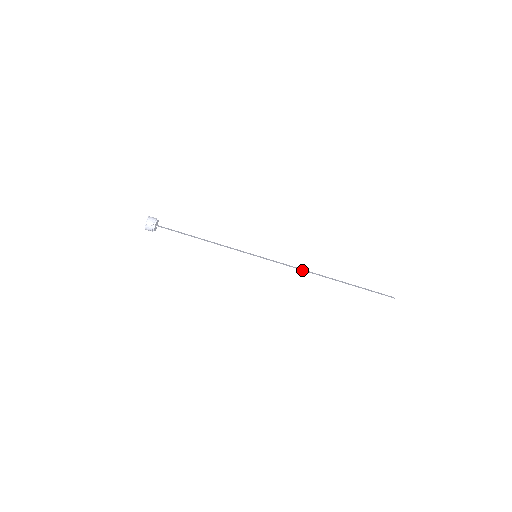
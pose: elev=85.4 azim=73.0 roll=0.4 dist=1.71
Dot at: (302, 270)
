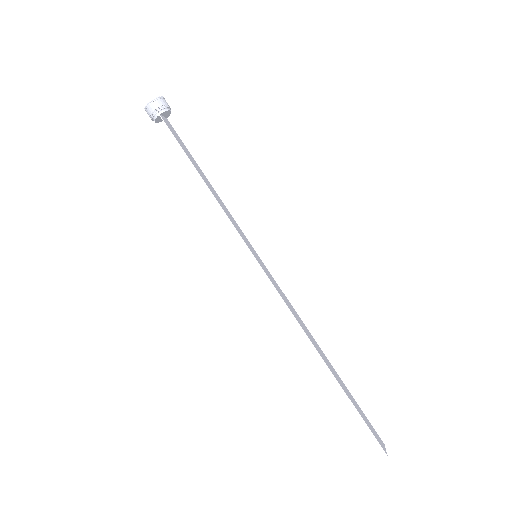
Dot at: (299, 322)
